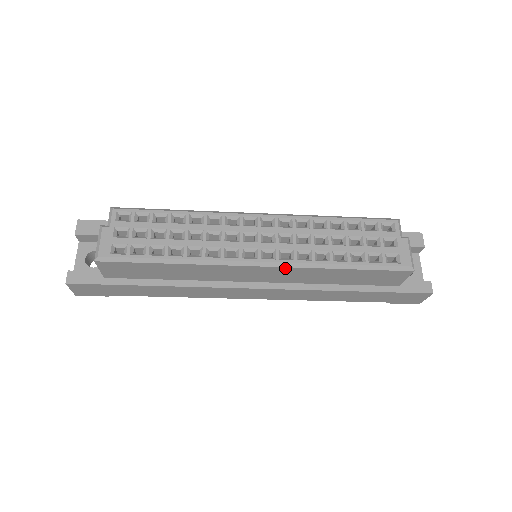
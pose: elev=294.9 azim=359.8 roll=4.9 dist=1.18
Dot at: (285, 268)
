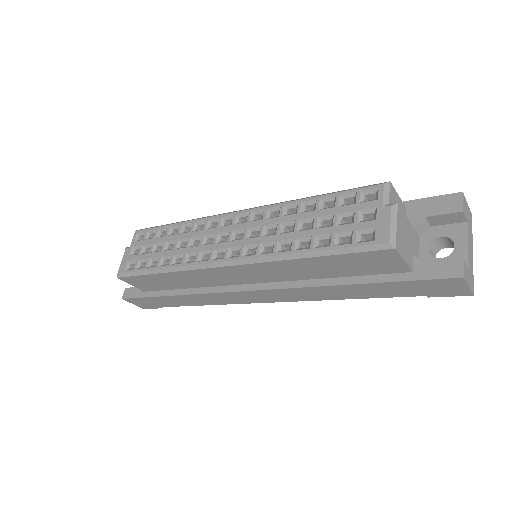
Dot at: (250, 265)
